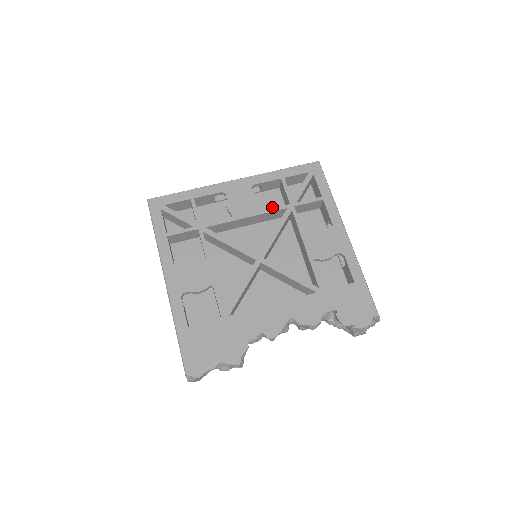
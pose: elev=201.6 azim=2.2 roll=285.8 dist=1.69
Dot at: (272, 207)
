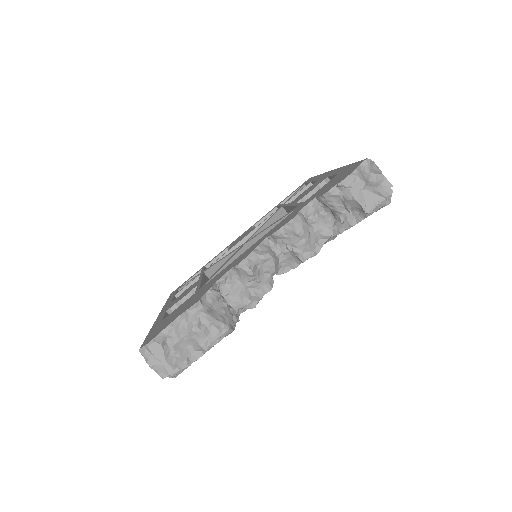
Dot at: occluded
